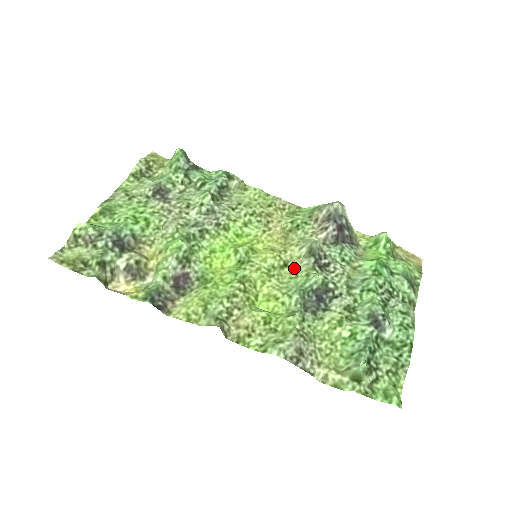
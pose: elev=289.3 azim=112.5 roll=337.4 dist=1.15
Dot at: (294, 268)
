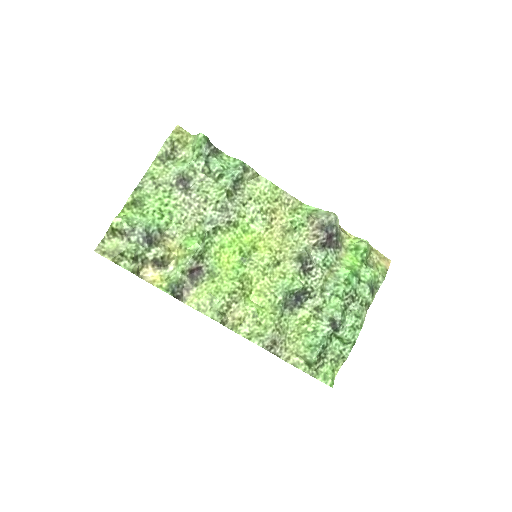
Dot at: (284, 268)
